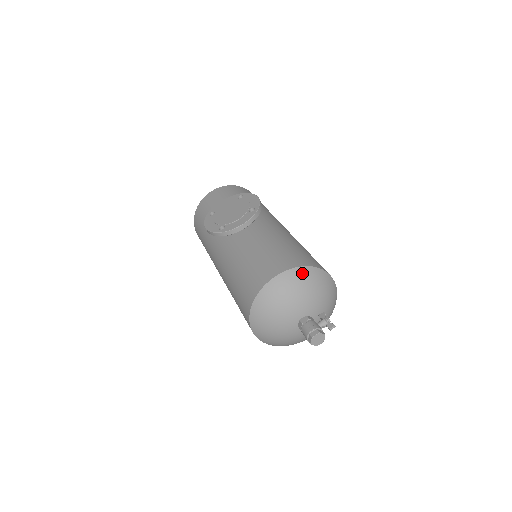
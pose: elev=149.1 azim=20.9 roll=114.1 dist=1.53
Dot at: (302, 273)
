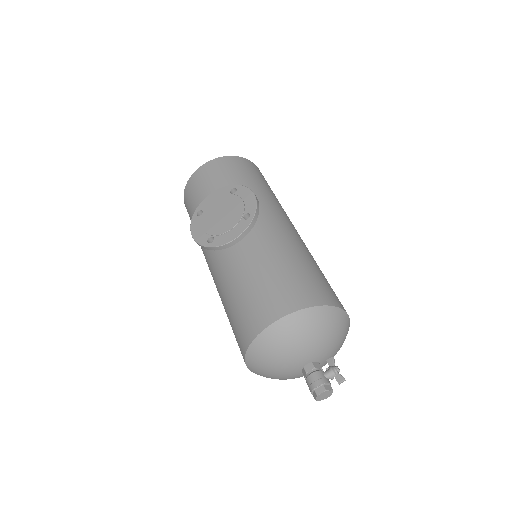
Dot at: (306, 317)
